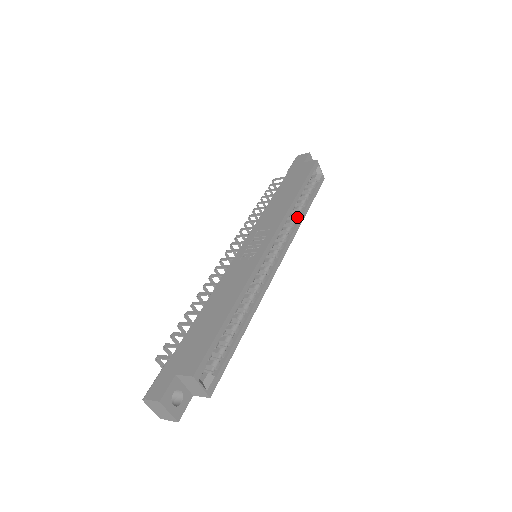
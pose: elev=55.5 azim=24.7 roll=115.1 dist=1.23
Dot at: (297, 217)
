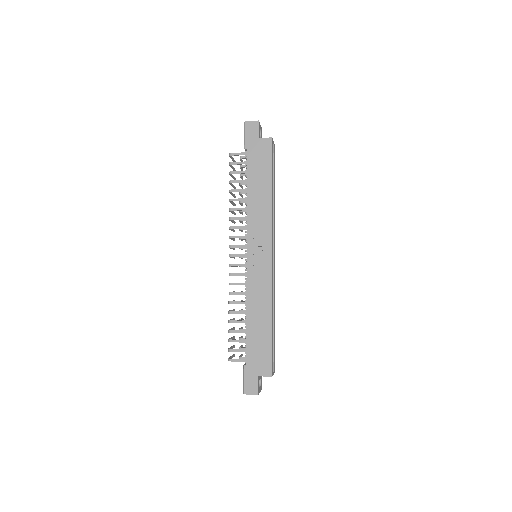
Dot at: occluded
